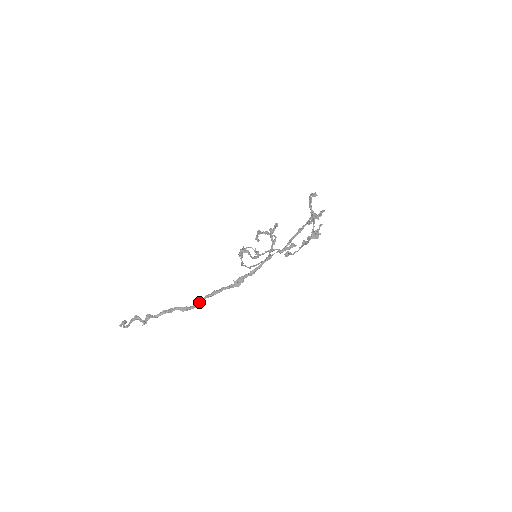
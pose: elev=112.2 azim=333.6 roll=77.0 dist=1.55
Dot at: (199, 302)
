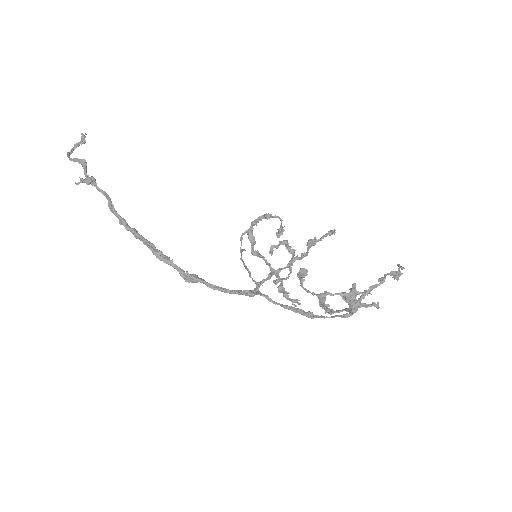
Dot at: (140, 239)
